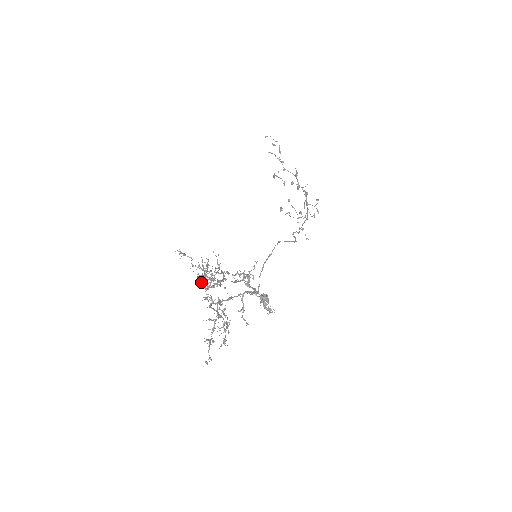
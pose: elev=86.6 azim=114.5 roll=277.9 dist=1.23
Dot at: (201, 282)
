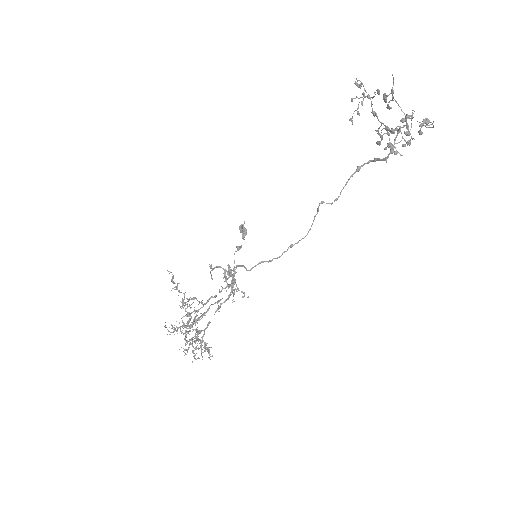
Dot at: occluded
